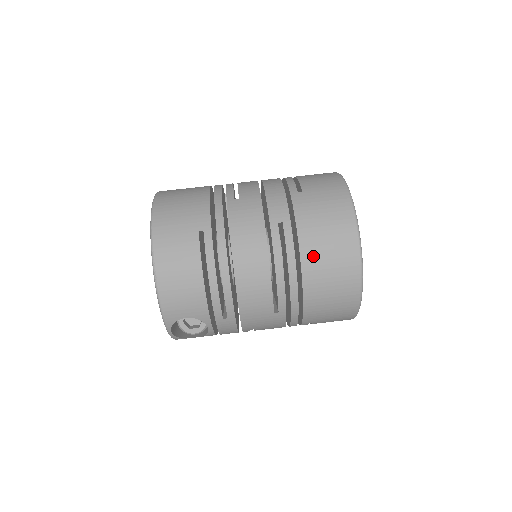
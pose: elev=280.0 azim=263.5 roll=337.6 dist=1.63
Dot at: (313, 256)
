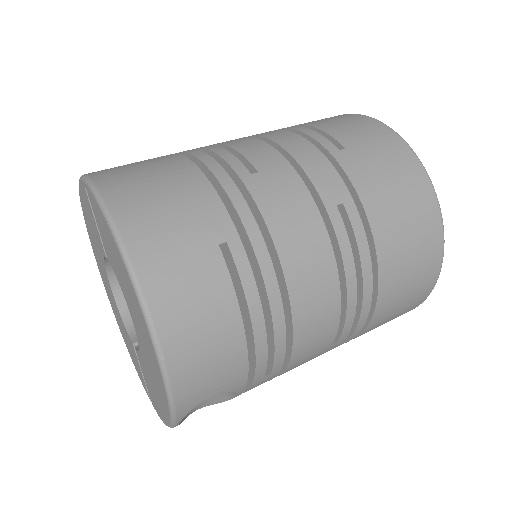
Dot at: (392, 248)
